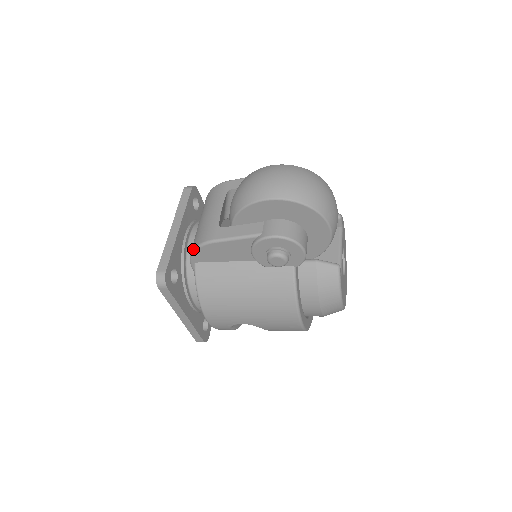
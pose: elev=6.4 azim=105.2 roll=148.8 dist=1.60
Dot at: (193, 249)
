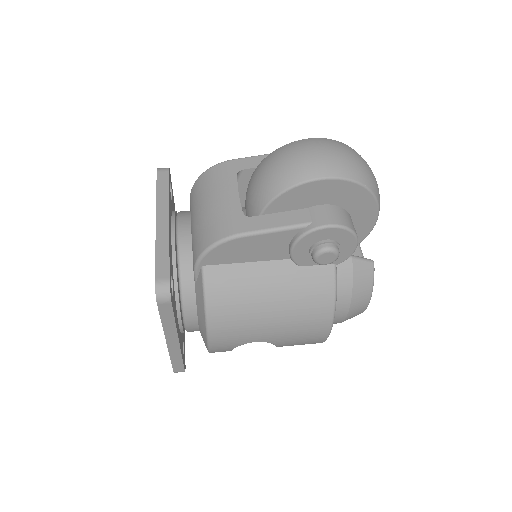
Dot at: (208, 247)
